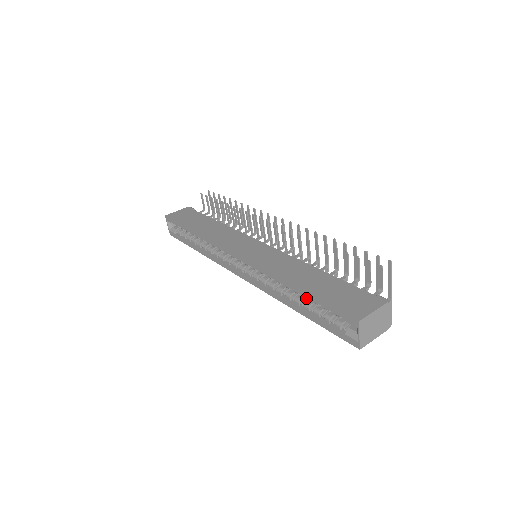
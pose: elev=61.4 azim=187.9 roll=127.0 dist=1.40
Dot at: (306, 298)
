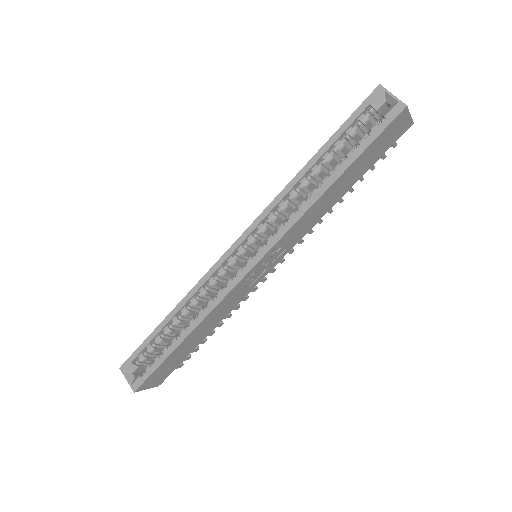
Dot at: (328, 157)
